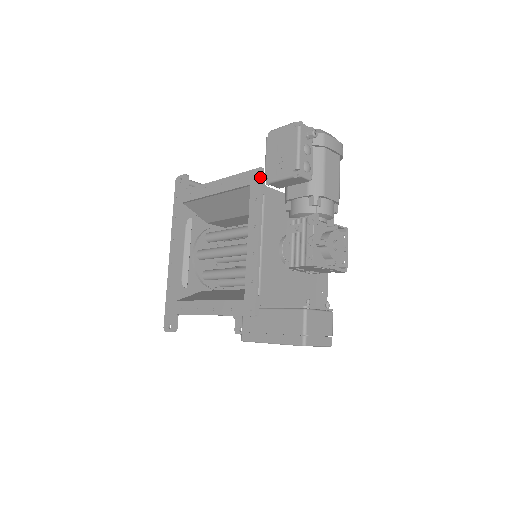
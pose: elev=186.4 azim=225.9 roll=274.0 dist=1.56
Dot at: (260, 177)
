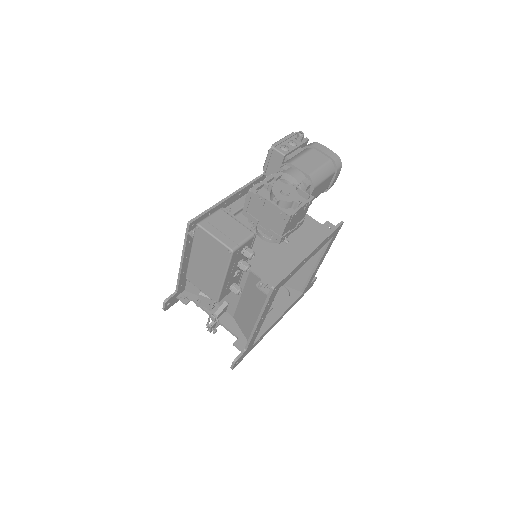
Dot at: occluded
